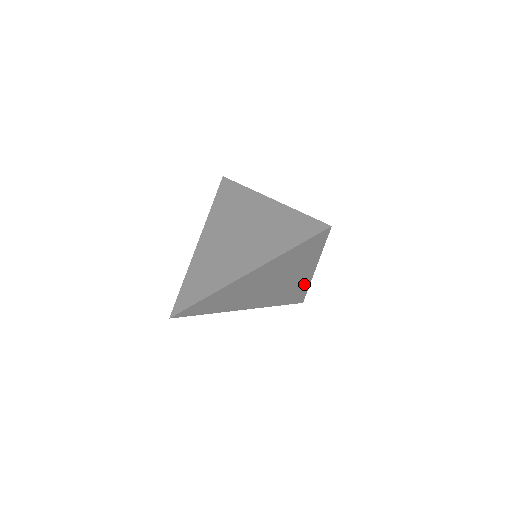
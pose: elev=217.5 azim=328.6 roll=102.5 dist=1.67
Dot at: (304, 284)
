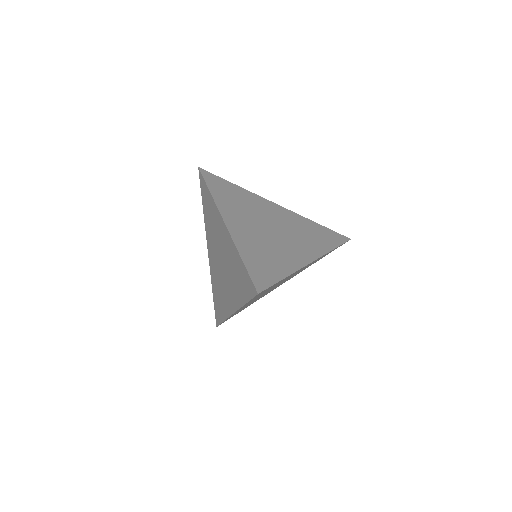
Dot at: occluded
